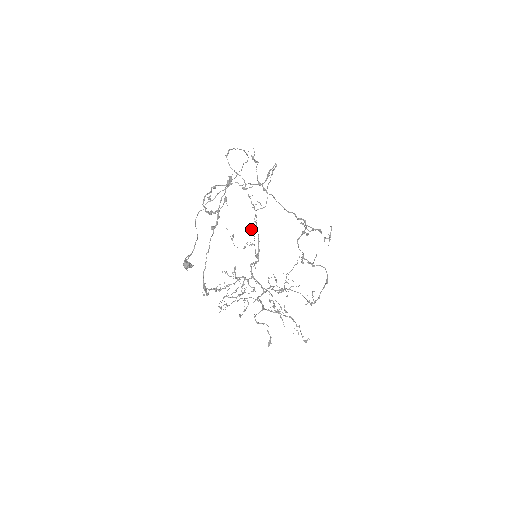
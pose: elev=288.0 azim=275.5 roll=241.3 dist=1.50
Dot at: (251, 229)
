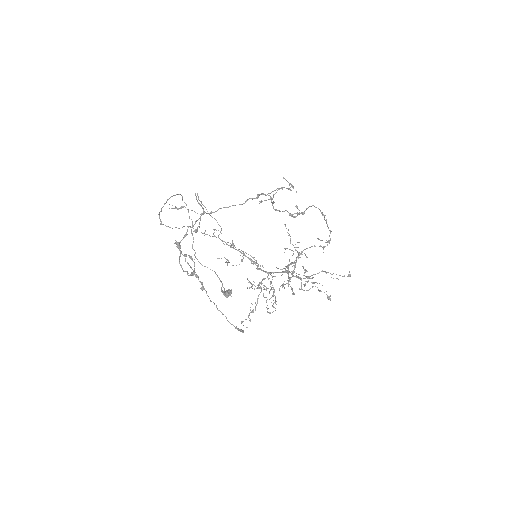
Dot at: occluded
